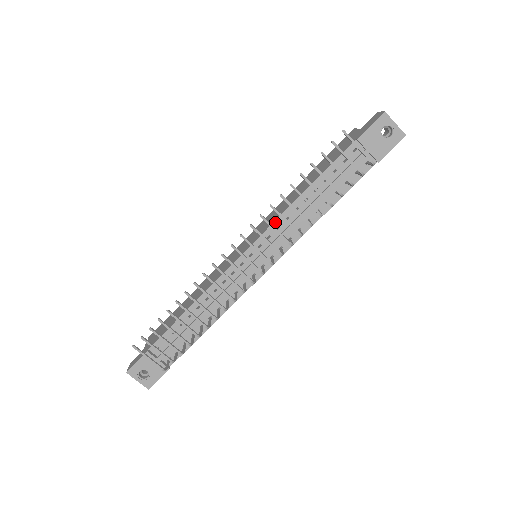
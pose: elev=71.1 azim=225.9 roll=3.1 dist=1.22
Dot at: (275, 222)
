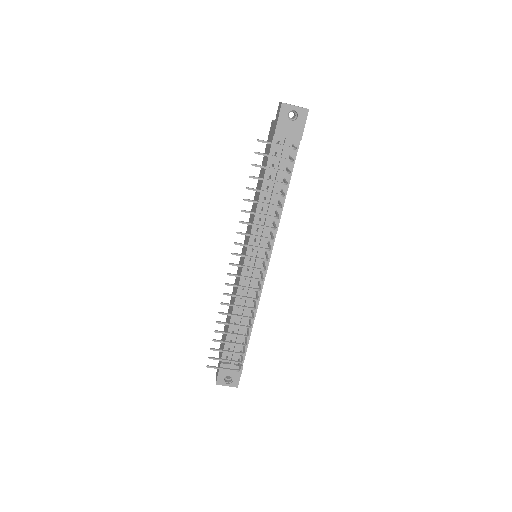
Dot at: (253, 227)
